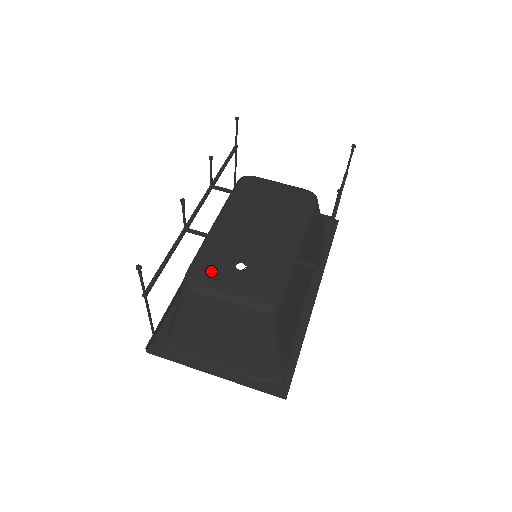
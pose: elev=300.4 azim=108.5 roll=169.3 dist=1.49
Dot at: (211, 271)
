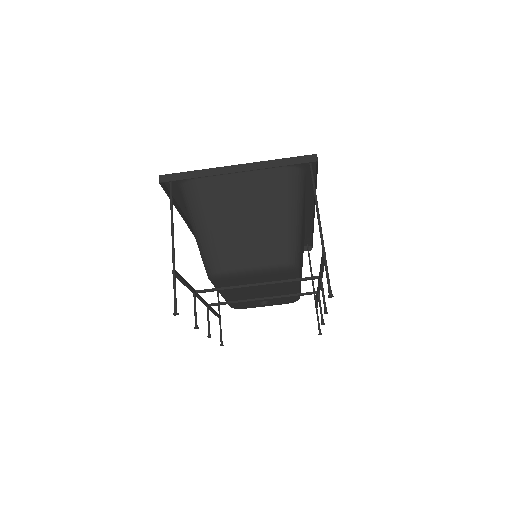
Dot at: (246, 307)
